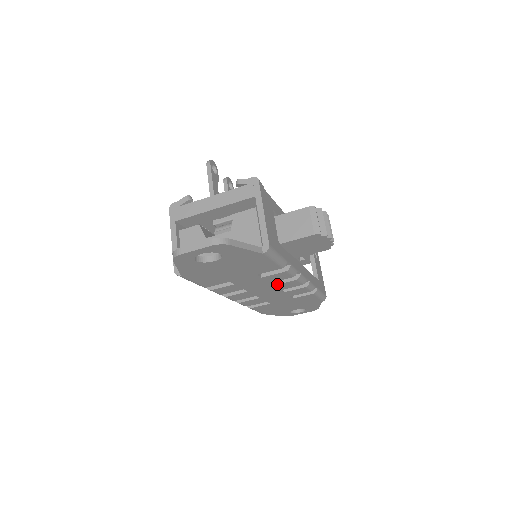
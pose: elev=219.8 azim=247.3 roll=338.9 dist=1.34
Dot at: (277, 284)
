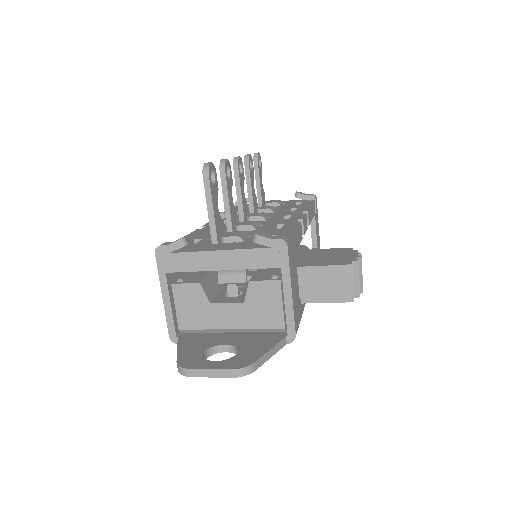
Dot at: occluded
